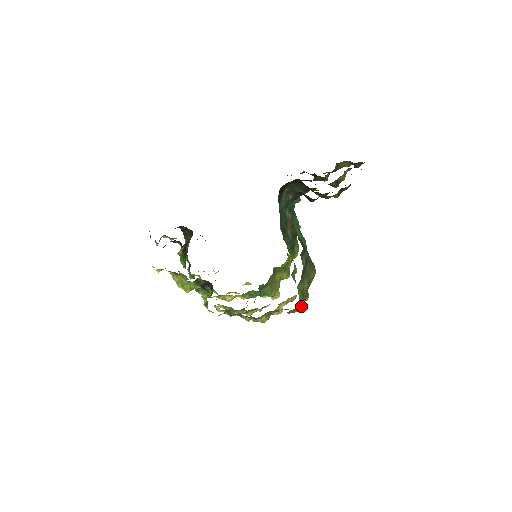
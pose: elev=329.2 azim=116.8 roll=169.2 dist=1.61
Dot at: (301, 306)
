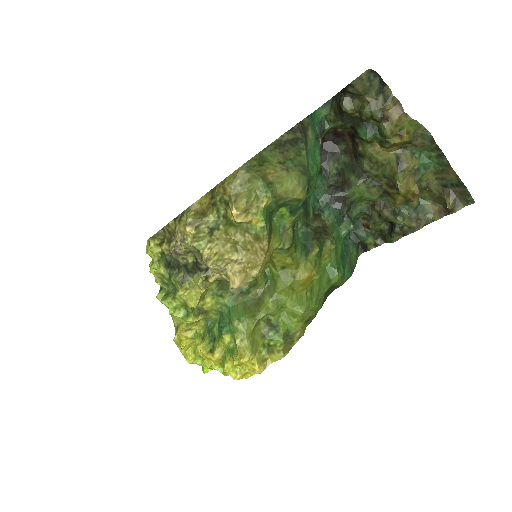
Dot at: (248, 192)
